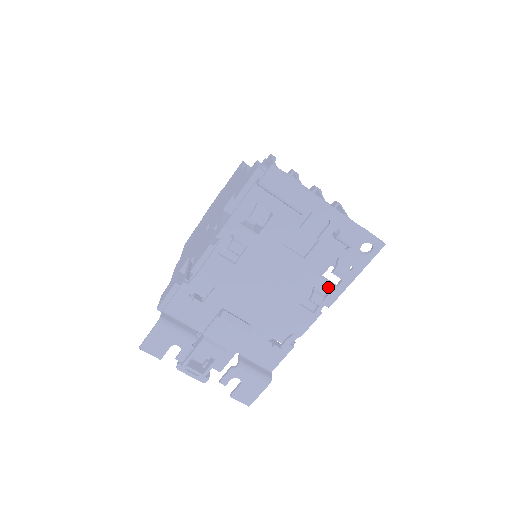
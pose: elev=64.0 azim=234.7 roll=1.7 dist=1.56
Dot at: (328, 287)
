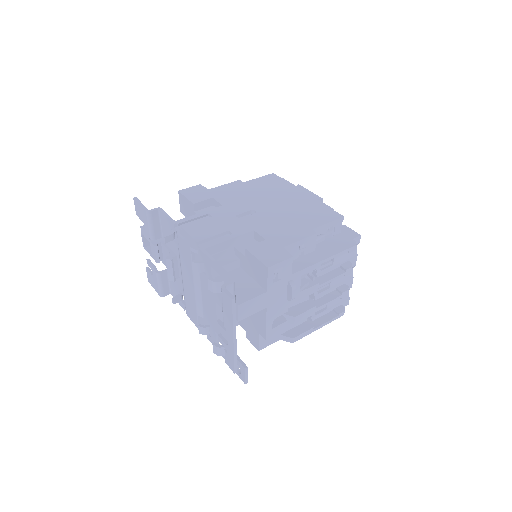
Dot at: (214, 337)
